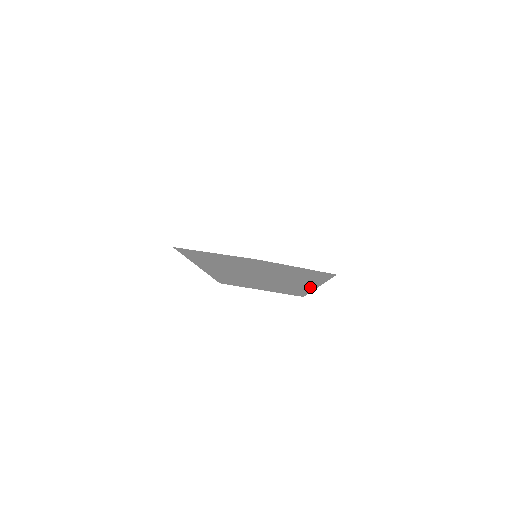
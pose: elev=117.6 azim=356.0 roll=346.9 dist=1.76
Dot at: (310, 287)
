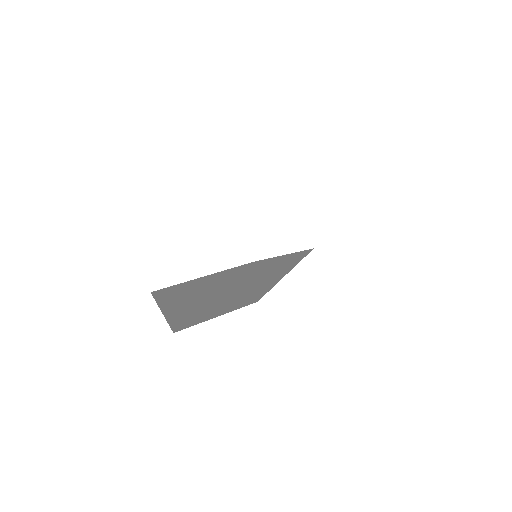
Dot at: (275, 282)
